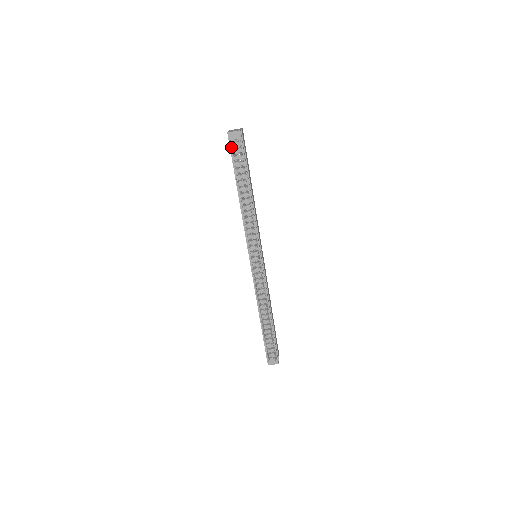
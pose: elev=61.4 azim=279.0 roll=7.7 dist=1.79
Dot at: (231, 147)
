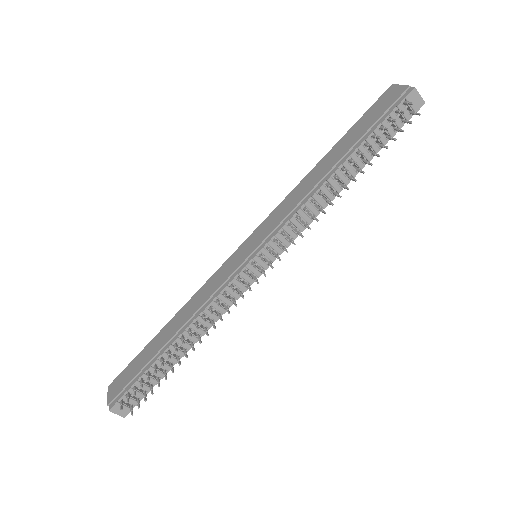
Dot at: (397, 107)
